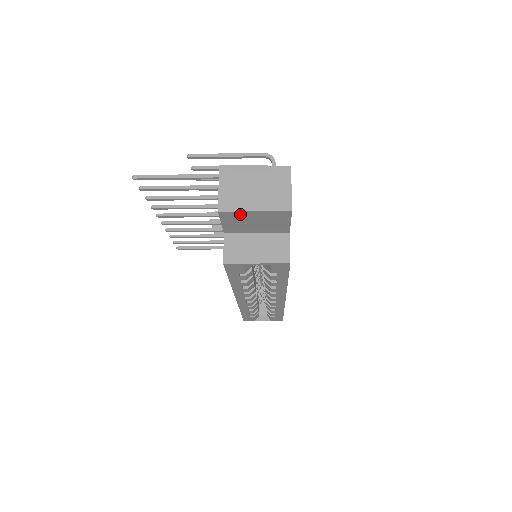
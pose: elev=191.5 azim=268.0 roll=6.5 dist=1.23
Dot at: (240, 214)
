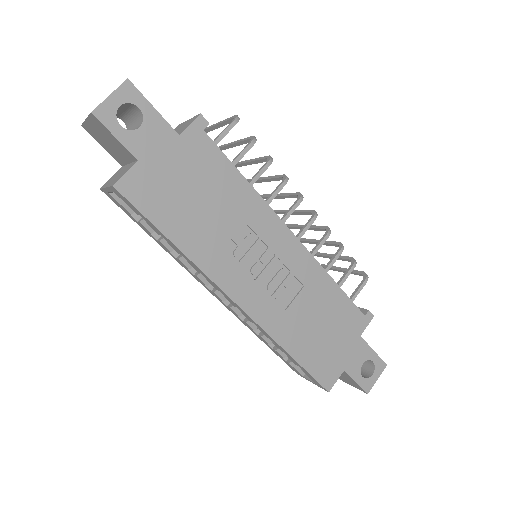
Dot at: (89, 127)
